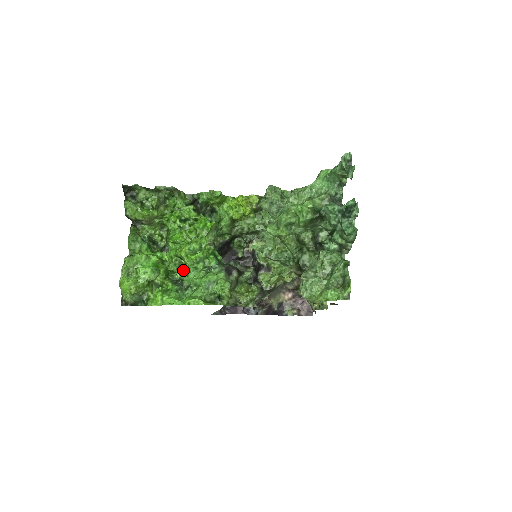
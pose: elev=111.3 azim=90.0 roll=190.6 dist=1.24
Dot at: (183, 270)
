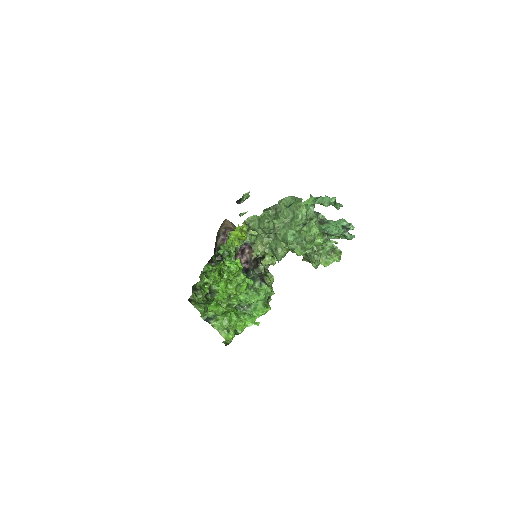
Dot at: (237, 299)
